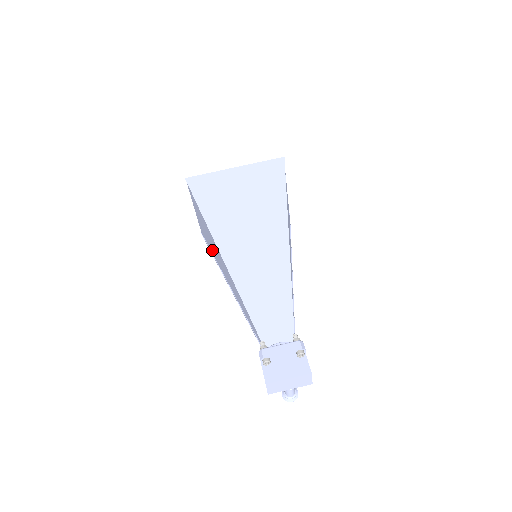
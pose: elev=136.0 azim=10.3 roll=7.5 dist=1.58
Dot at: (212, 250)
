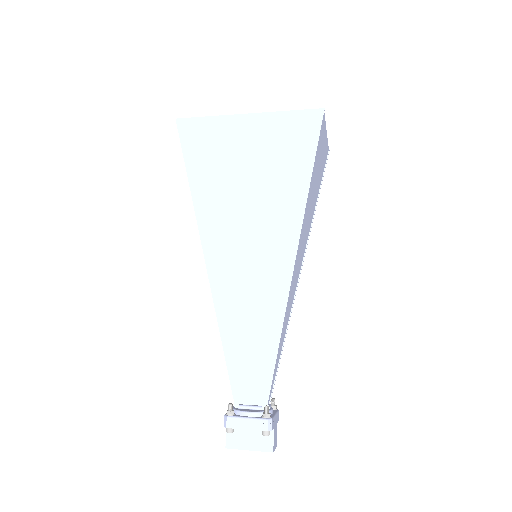
Dot at: occluded
